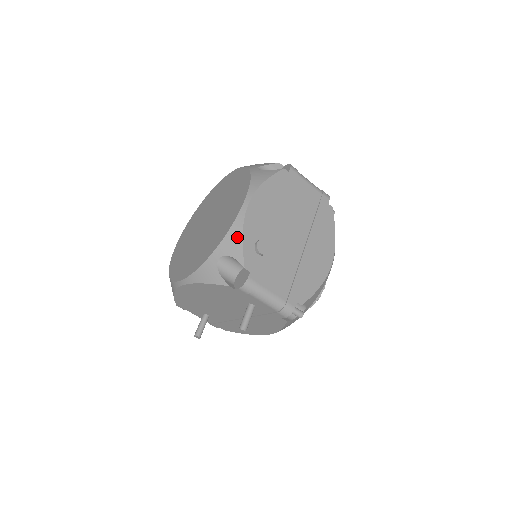
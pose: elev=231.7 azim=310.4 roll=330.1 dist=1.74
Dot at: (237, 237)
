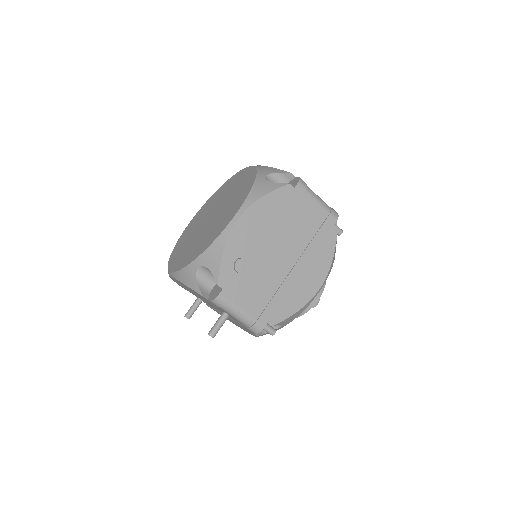
Dot at: (218, 252)
